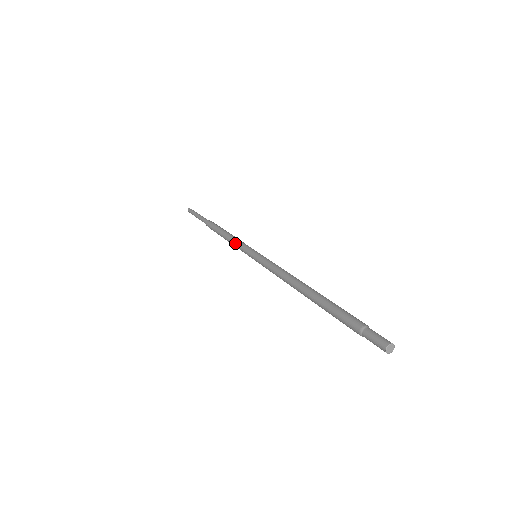
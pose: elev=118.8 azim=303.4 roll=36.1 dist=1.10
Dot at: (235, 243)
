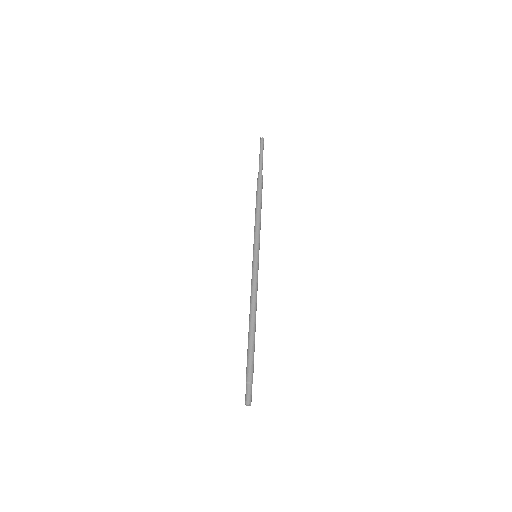
Dot at: (255, 228)
